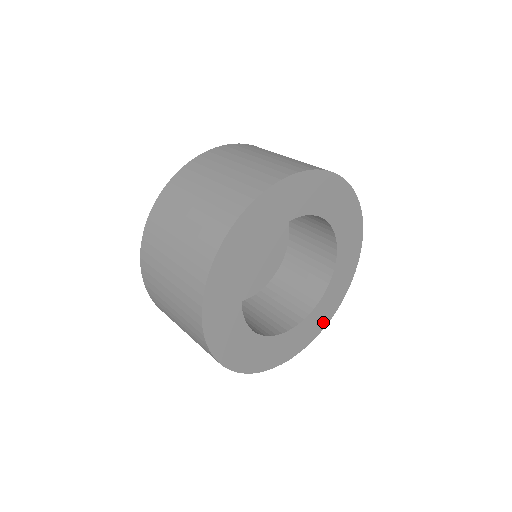
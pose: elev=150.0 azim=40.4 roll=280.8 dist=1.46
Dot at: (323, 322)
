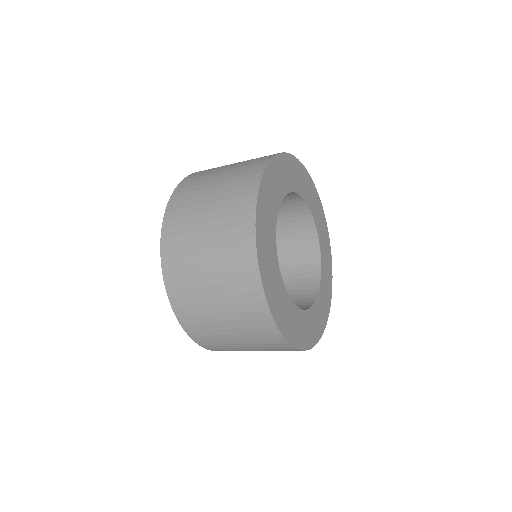
Dot at: (329, 288)
